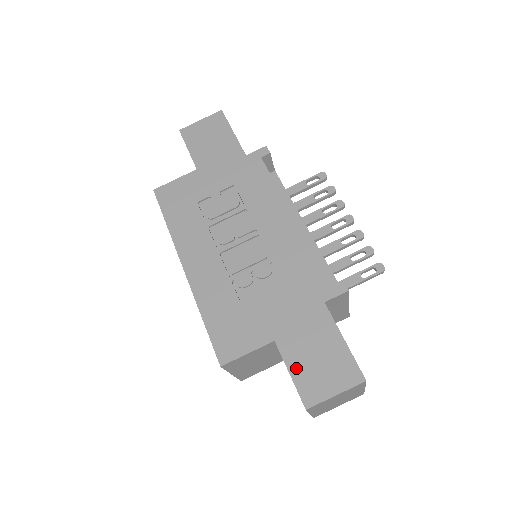
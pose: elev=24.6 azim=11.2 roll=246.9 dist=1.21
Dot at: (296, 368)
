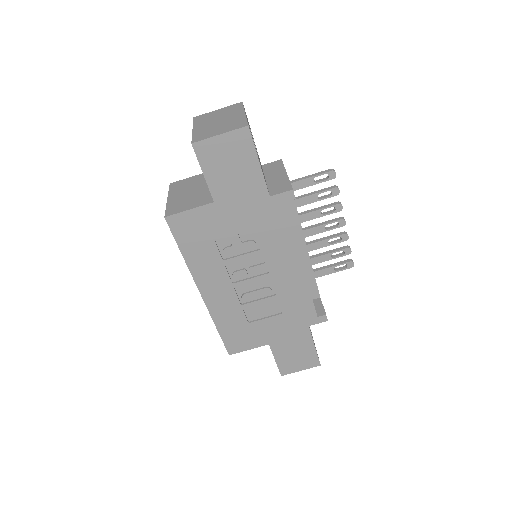
Dot at: (280, 358)
